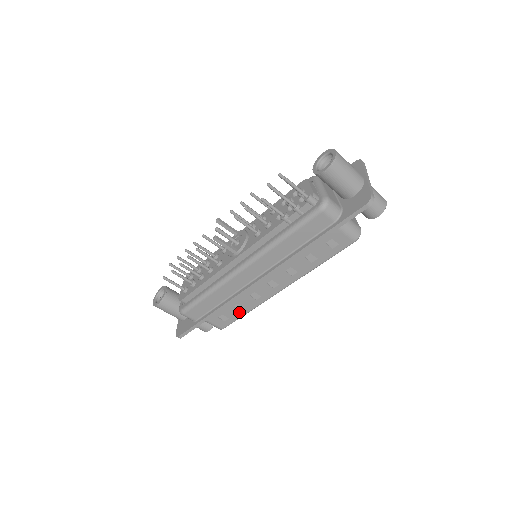
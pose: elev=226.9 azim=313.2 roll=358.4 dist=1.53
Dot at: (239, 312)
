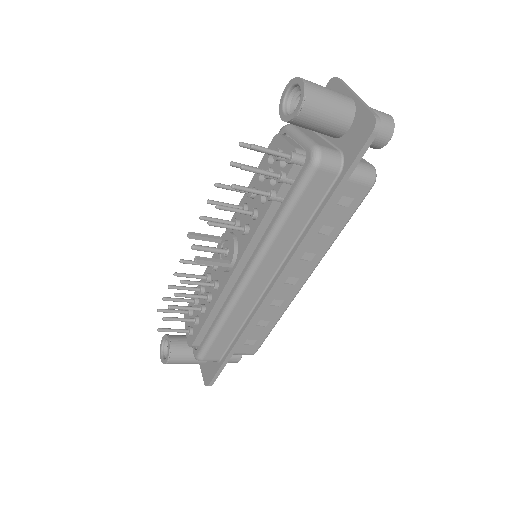
Dot at: (265, 328)
